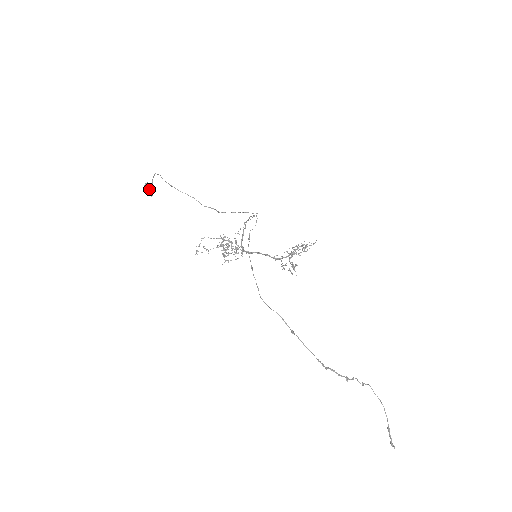
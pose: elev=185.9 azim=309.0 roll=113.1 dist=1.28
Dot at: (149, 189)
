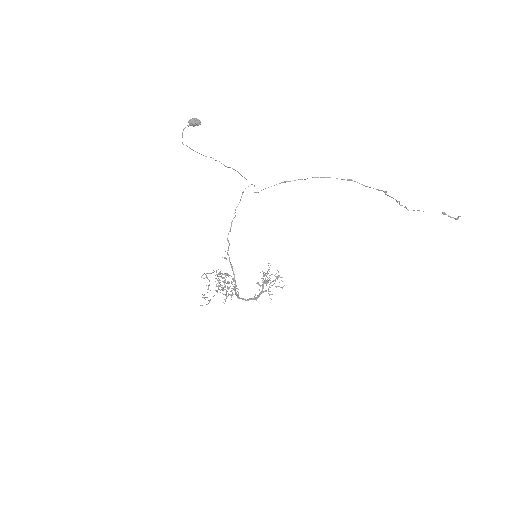
Dot at: (196, 119)
